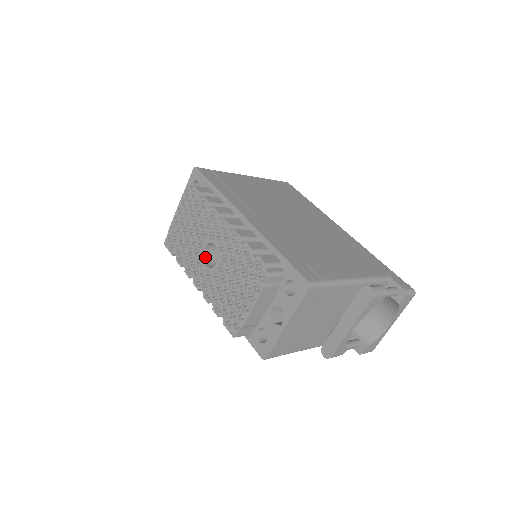
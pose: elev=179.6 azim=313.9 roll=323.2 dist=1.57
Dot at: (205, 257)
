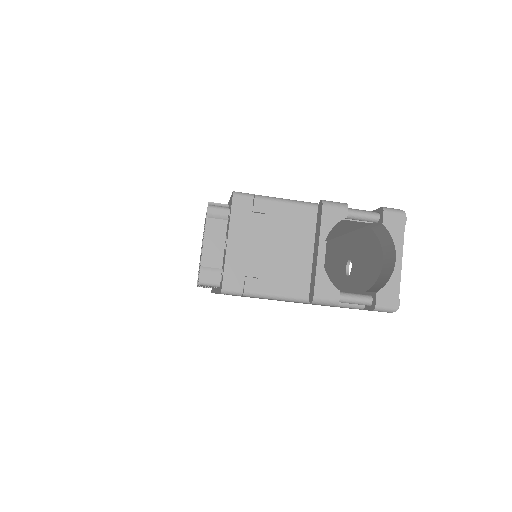
Dot at: occluded
